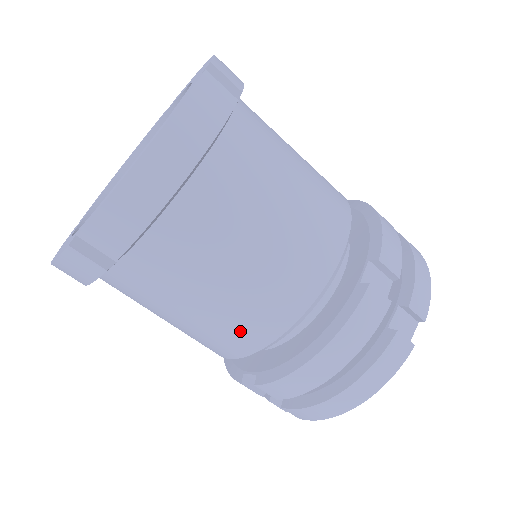
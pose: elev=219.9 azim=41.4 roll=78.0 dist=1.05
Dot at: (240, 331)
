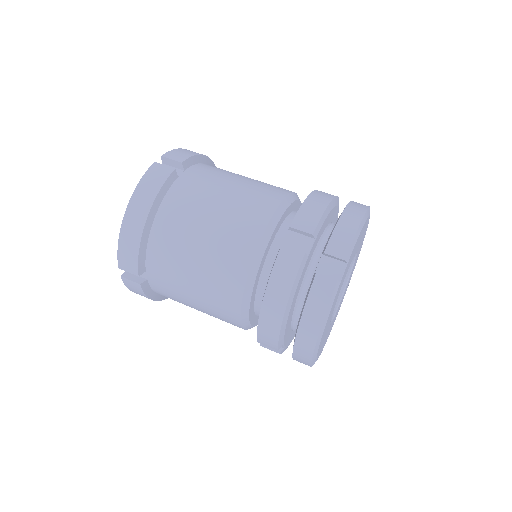
Dot at: (221, 302)
